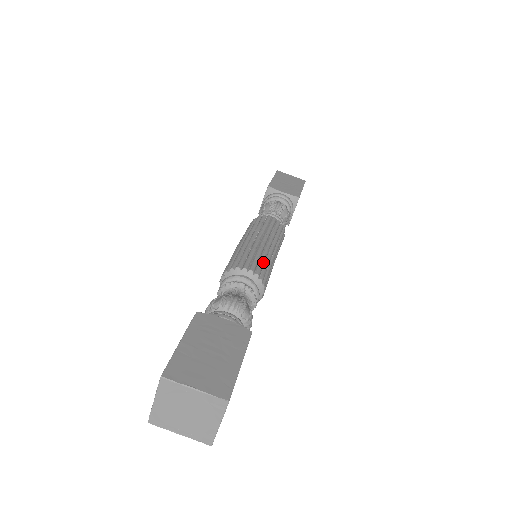
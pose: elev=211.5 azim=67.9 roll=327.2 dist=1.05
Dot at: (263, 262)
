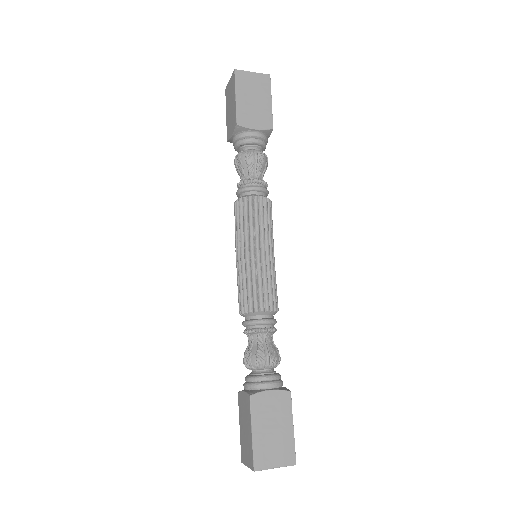
Dot at: (272, 287)
